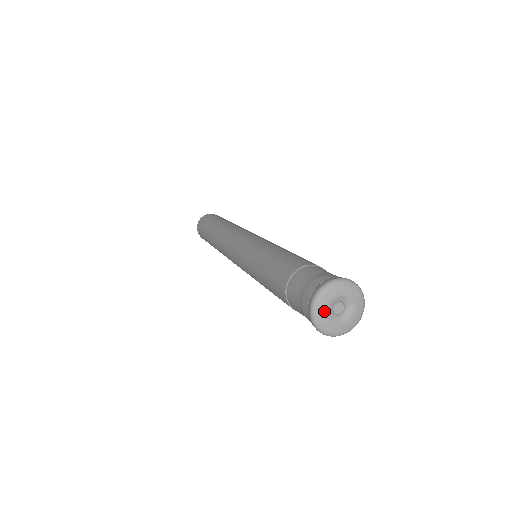
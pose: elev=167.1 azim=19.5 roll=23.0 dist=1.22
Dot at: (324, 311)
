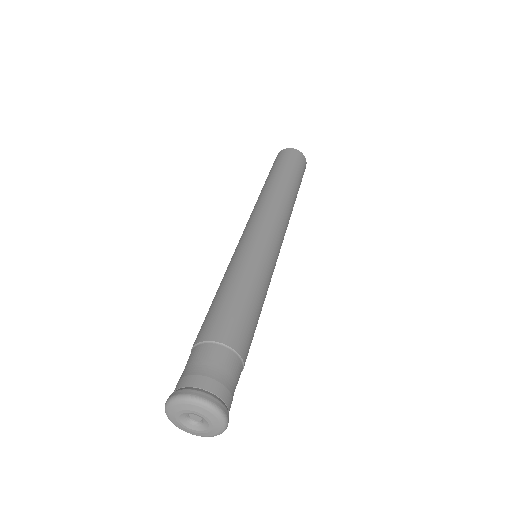
Dot at: (175, 414)
